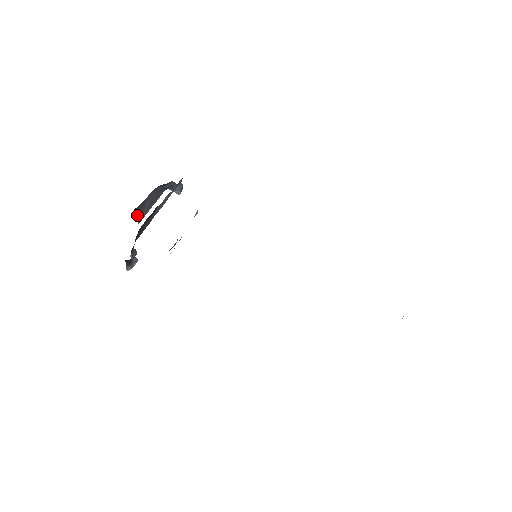
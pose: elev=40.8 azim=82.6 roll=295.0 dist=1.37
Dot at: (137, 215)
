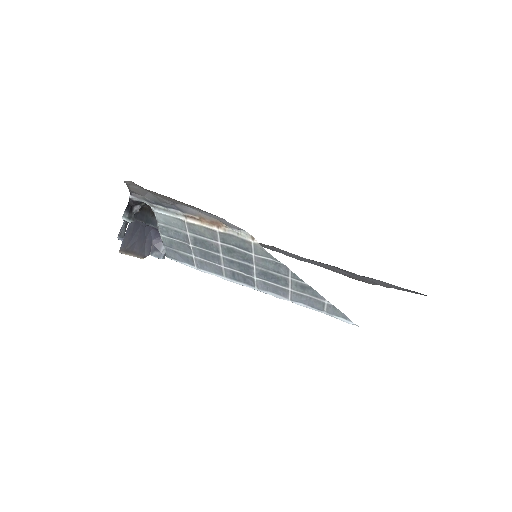
Dot at: (128, 230)
